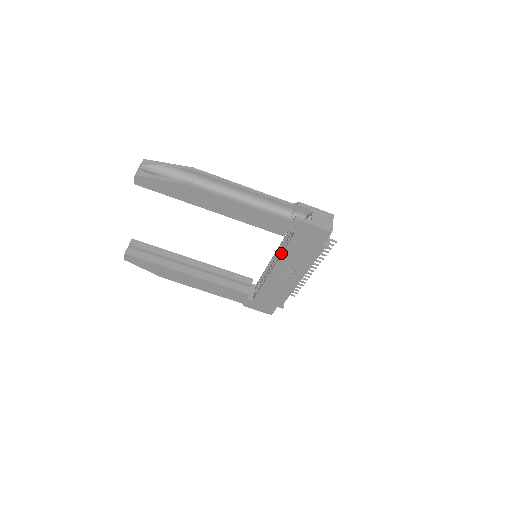
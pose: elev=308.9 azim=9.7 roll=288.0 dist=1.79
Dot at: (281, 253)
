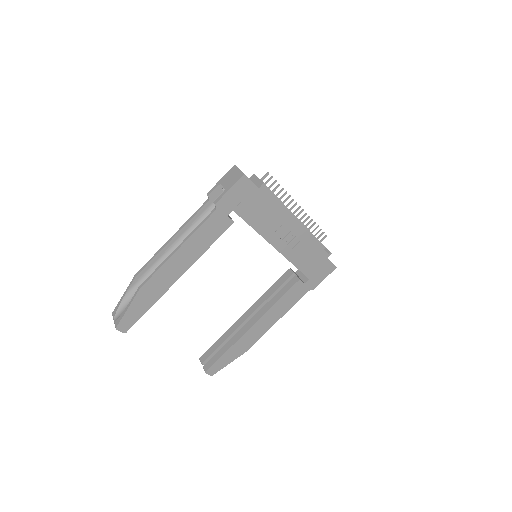
Dot at: occluded
